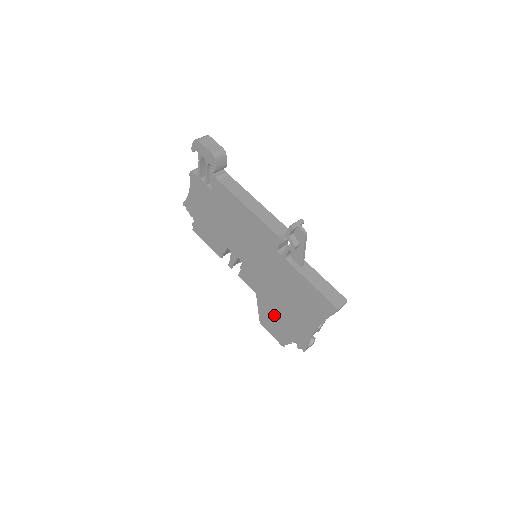
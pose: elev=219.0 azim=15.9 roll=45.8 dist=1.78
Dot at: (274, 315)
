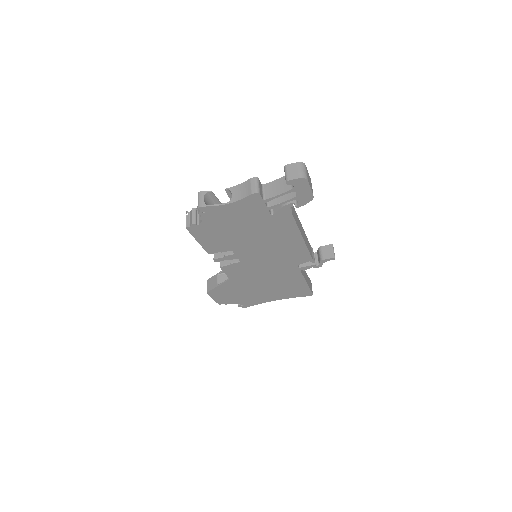
Dot at: (236, 291)
